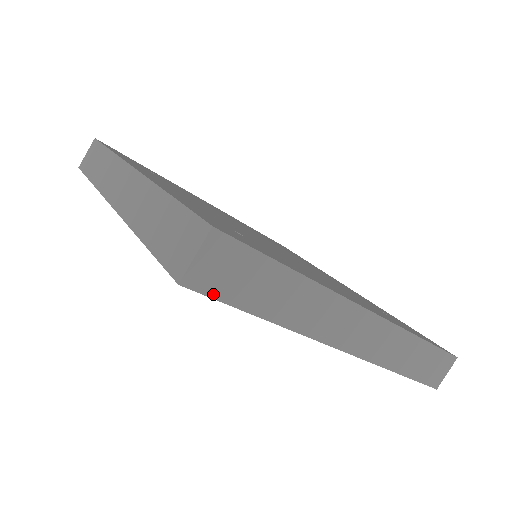
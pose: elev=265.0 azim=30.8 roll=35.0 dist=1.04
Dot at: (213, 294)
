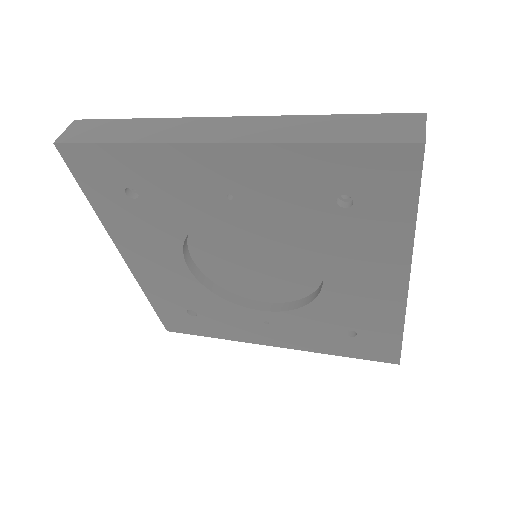
Dot at: (422, 168)
